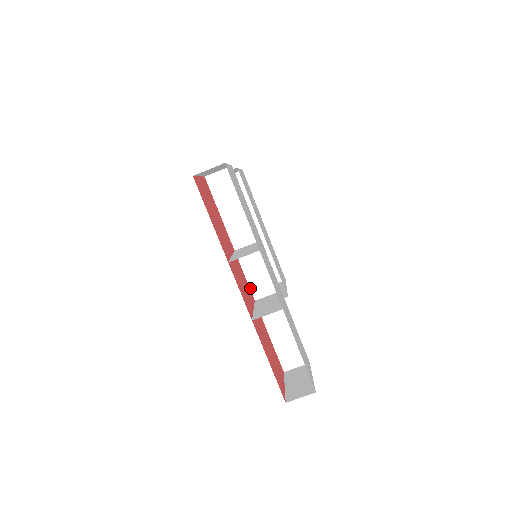
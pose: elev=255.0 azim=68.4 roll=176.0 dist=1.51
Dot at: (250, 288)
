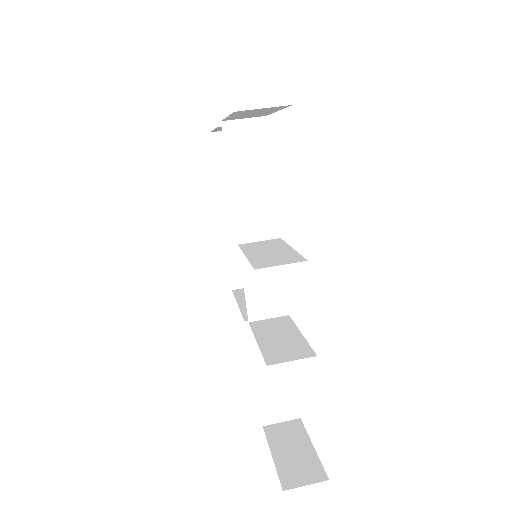
Dot at: (246, 303)
